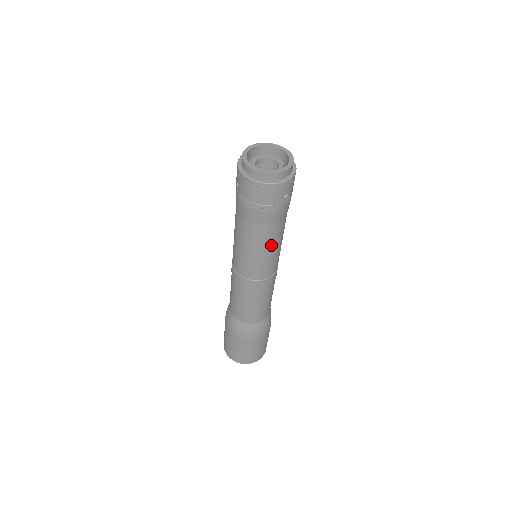
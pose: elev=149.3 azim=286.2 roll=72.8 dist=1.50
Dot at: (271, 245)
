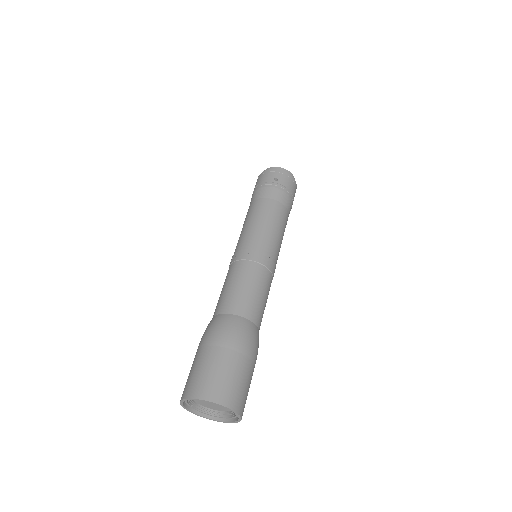
Dot at: (259, 216)
